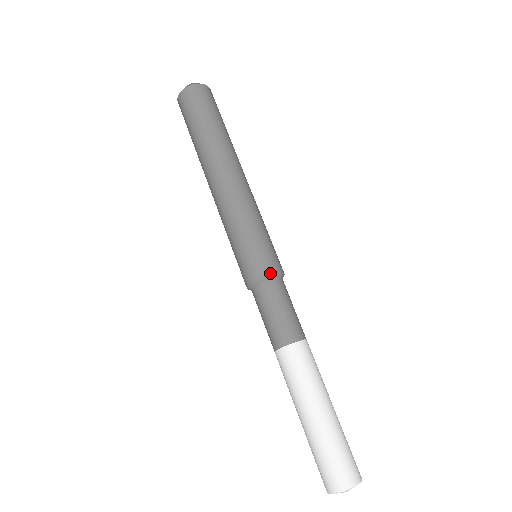
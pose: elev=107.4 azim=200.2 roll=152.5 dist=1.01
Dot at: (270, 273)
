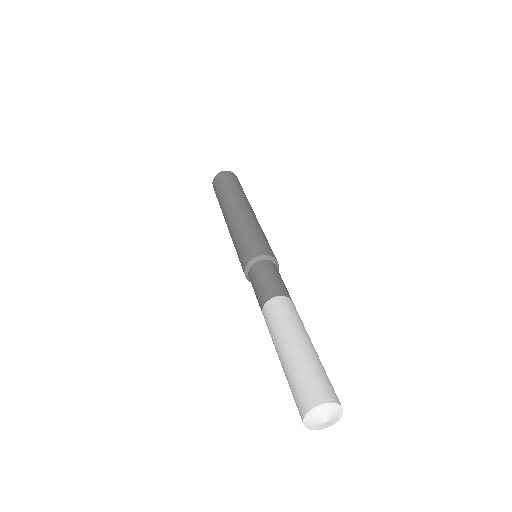
Dot at: (273, 256)
